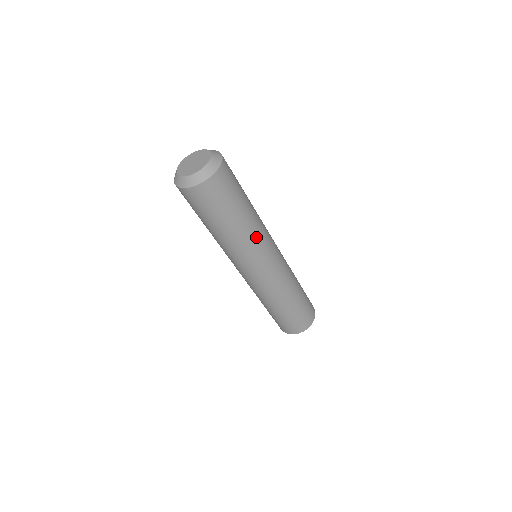
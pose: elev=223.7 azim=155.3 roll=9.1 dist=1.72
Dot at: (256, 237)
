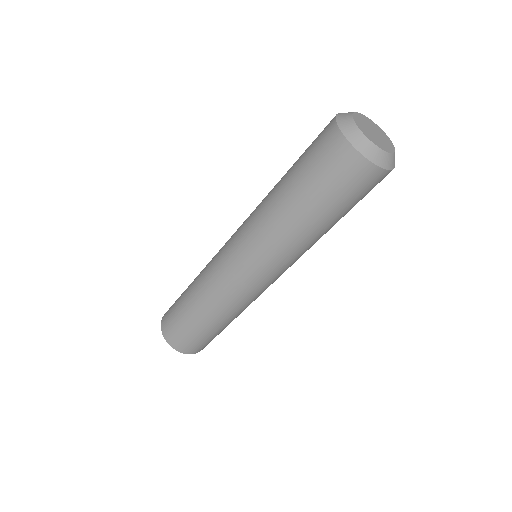
Dot at: (304, 251)
